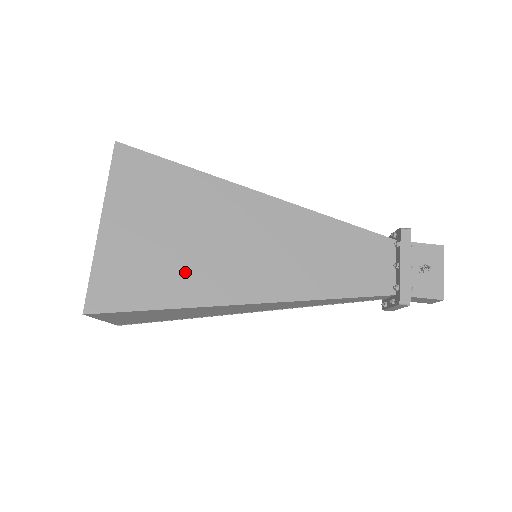
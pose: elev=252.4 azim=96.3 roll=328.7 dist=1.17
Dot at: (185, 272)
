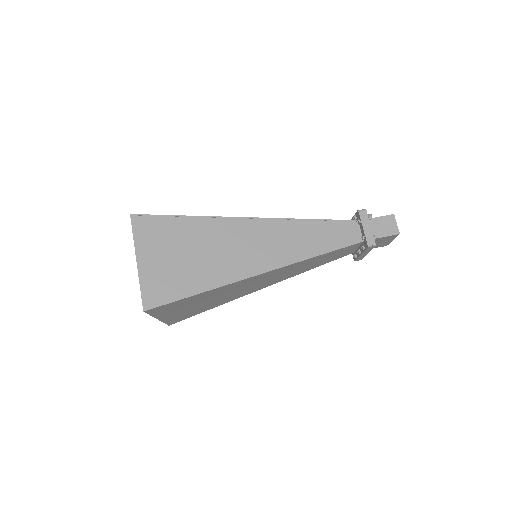
Dot at: occluded
